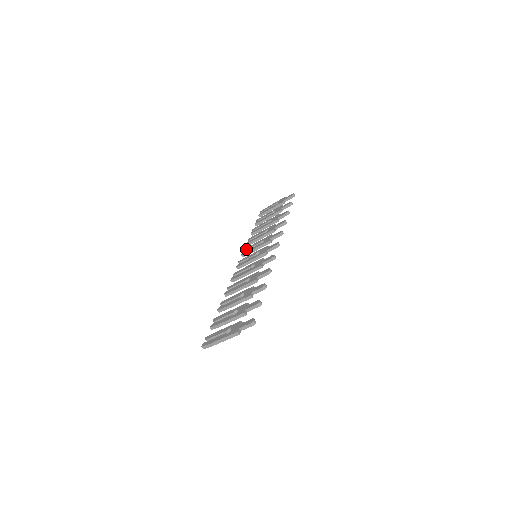
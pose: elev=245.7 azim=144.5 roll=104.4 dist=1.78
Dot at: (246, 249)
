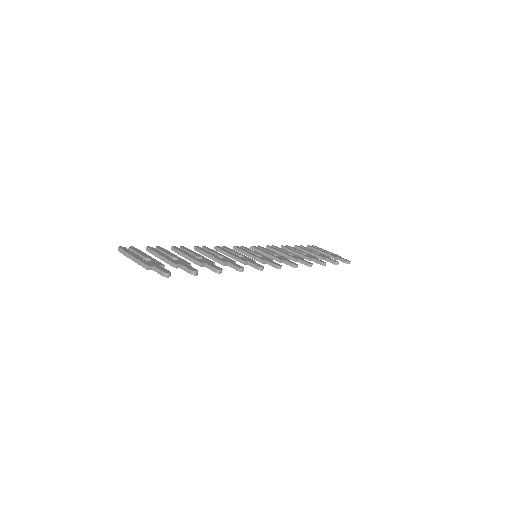
Dot at: (260, 247)
